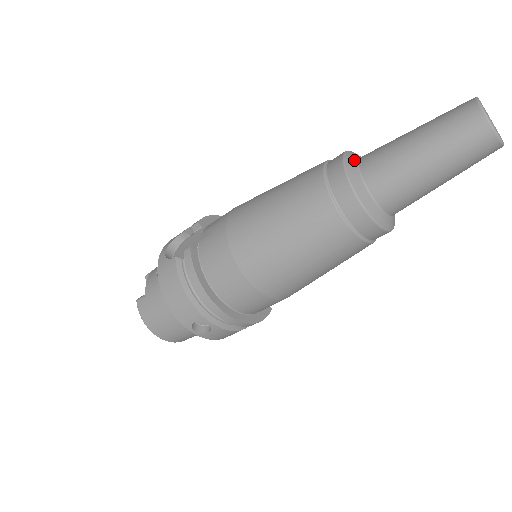
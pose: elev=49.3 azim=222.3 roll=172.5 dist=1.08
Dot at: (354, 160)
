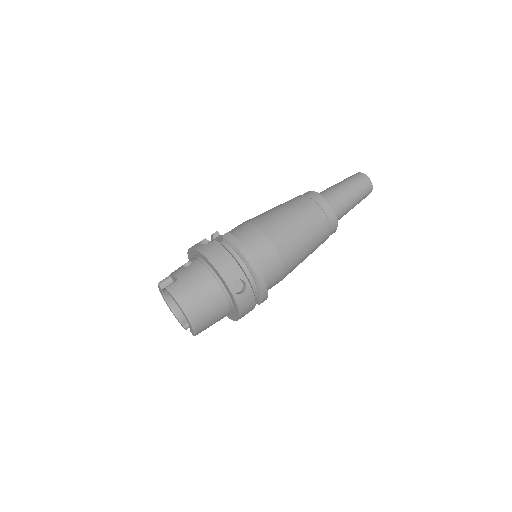
Dot at: occluded
